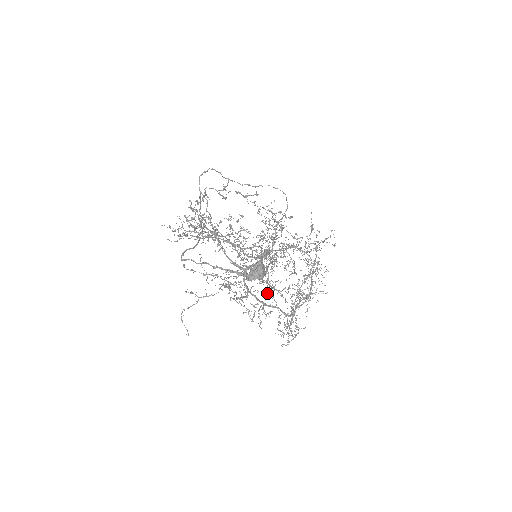
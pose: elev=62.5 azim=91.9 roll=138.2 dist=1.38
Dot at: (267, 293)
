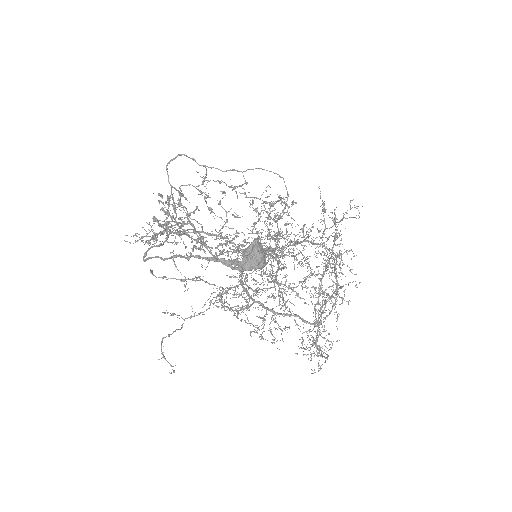
Dot at: occluded
